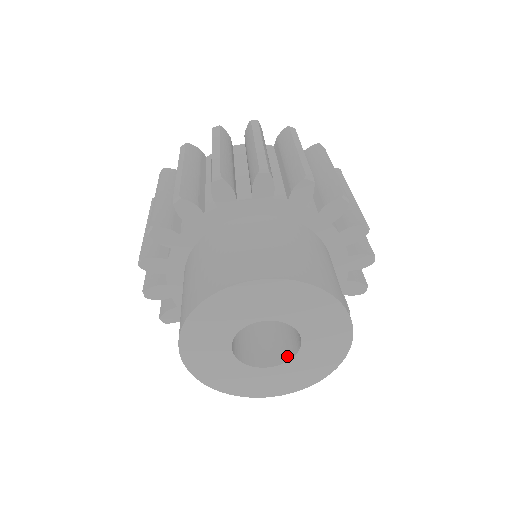
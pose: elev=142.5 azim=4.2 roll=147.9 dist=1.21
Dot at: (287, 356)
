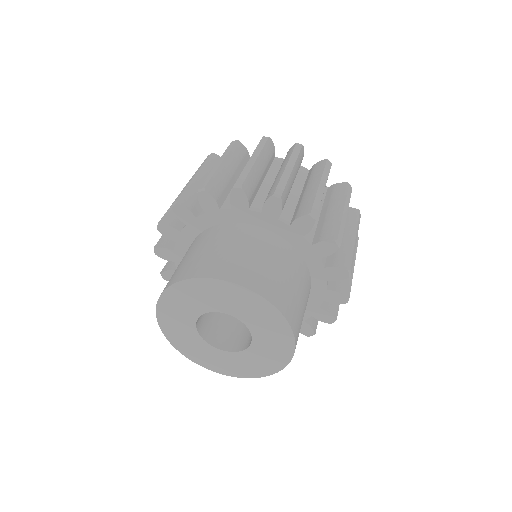
Dot at: (230, 347)
